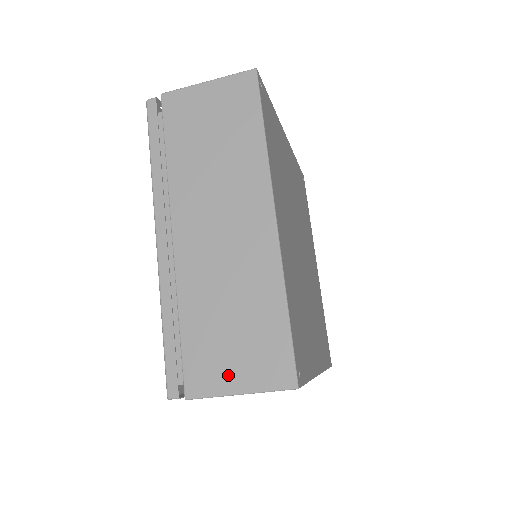
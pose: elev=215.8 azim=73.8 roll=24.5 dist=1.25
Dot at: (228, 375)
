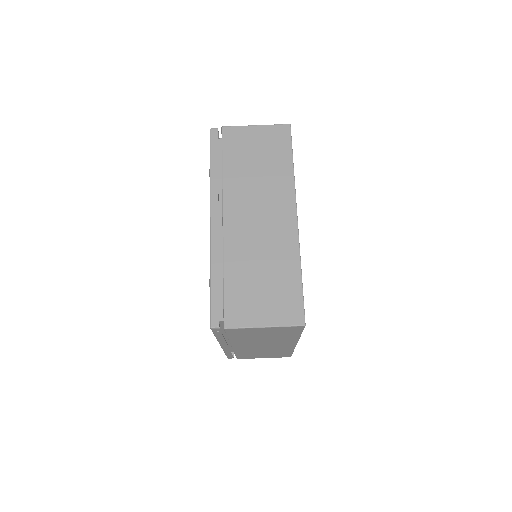
Dot at: (257, 314)
